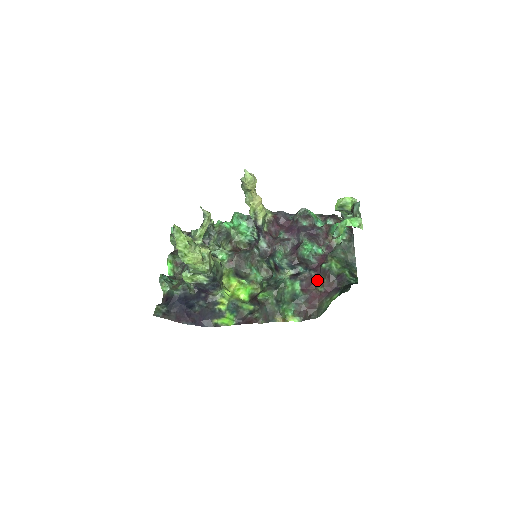
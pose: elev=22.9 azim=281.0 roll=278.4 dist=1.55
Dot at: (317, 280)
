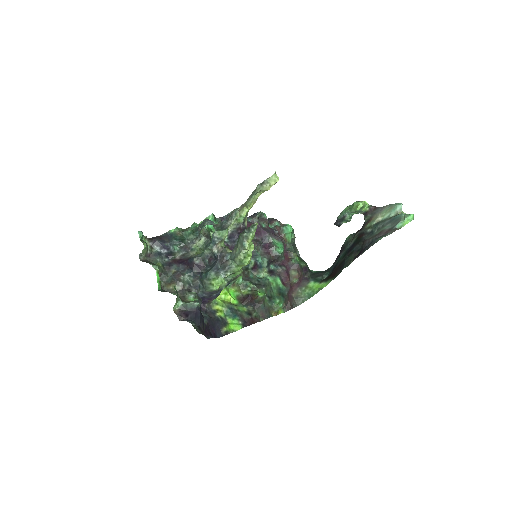
Dot at: (289, 274)
